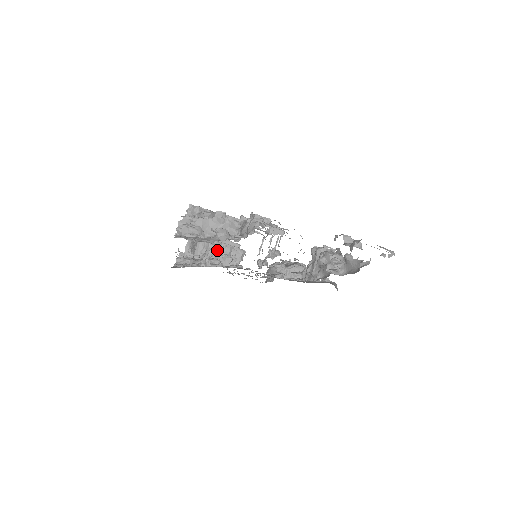
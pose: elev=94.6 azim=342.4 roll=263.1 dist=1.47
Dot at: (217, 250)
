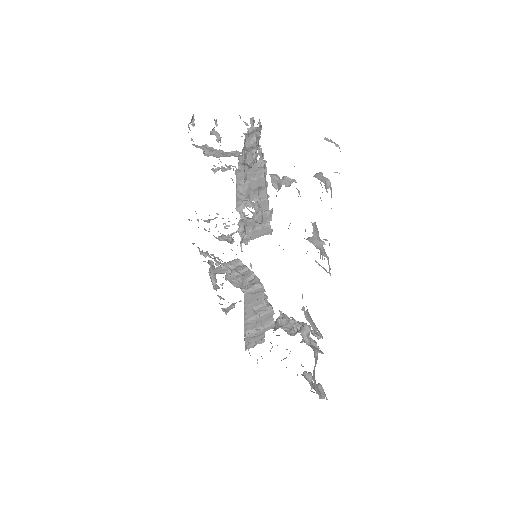
Dot at: (240, 271)
